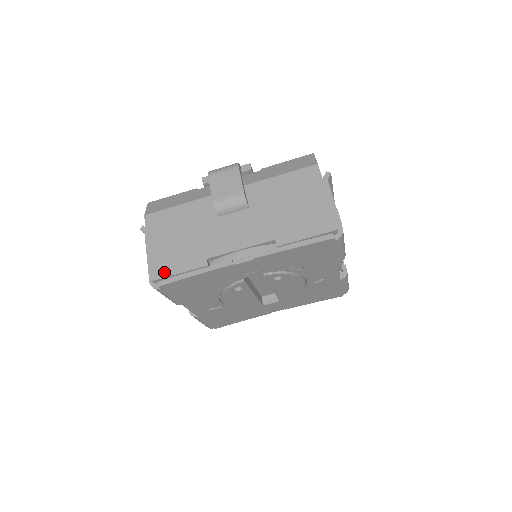
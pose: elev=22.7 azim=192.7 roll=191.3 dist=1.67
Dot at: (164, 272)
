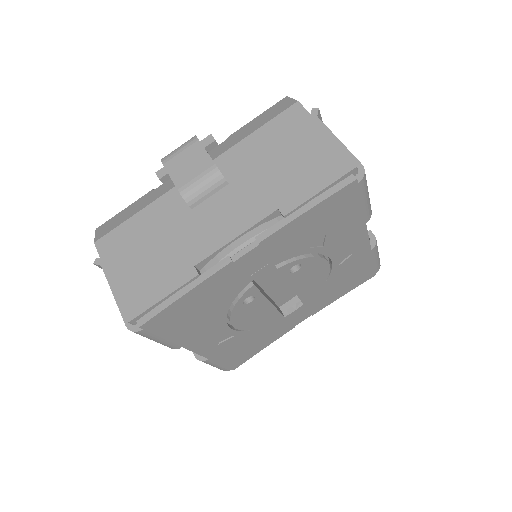
Dot at: (141, 304)
